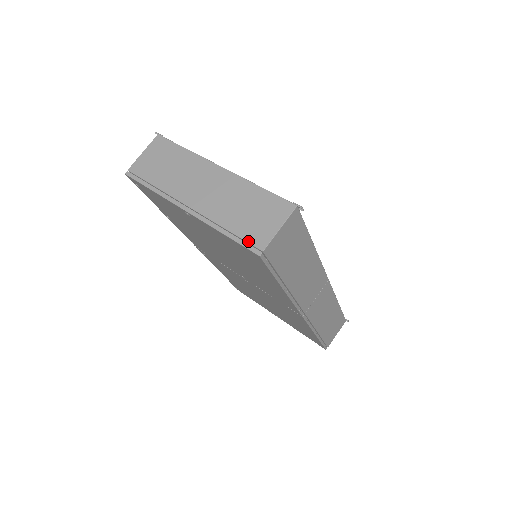
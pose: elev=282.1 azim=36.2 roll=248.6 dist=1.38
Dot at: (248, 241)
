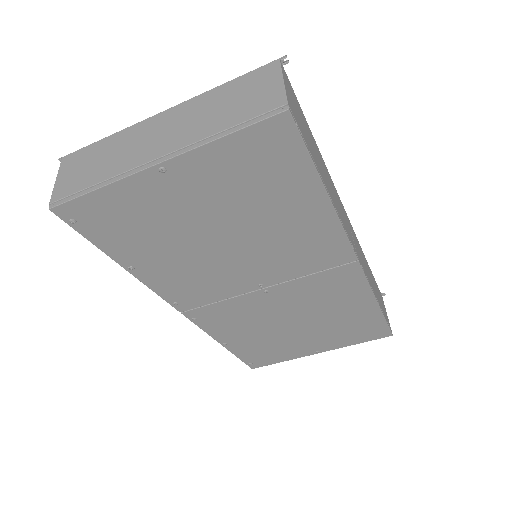
Dot at: (261, 113)
